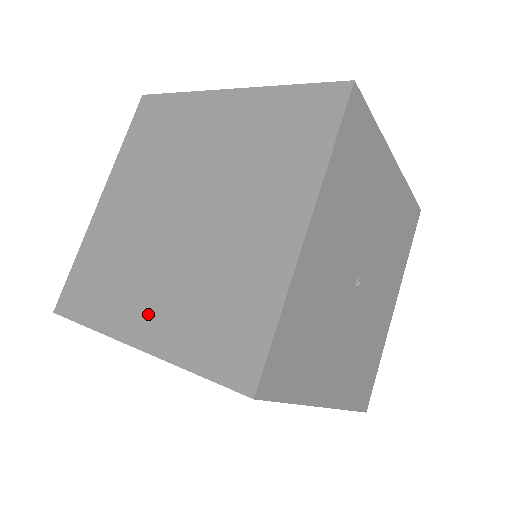
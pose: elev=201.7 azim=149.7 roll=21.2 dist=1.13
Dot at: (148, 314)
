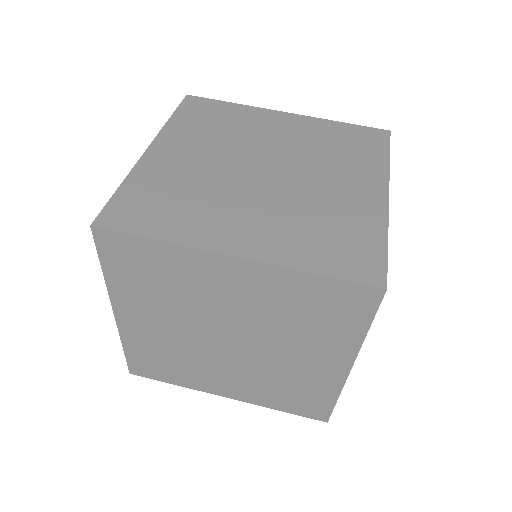
Dot at: (244, 233)
